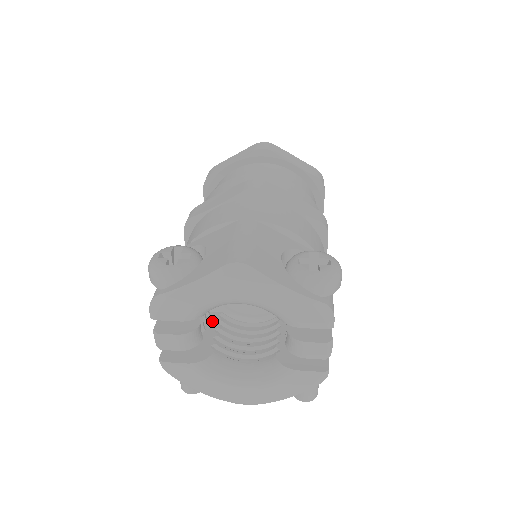
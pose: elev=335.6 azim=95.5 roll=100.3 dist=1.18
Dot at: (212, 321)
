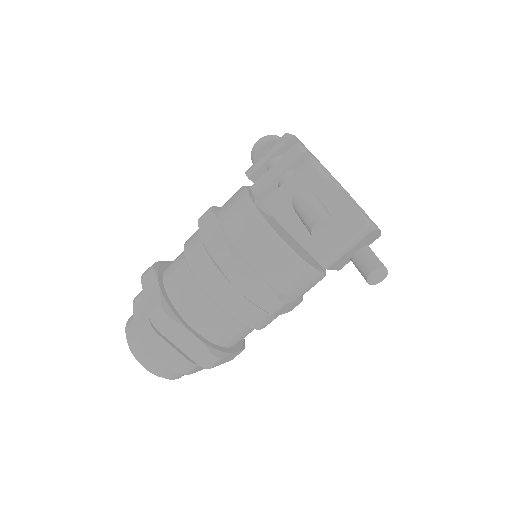
Dot at: occluded
